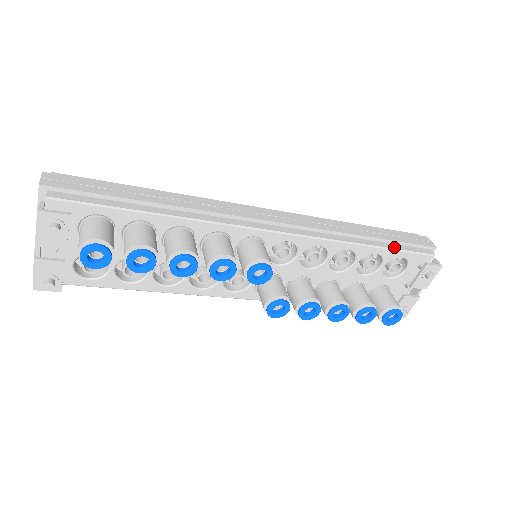
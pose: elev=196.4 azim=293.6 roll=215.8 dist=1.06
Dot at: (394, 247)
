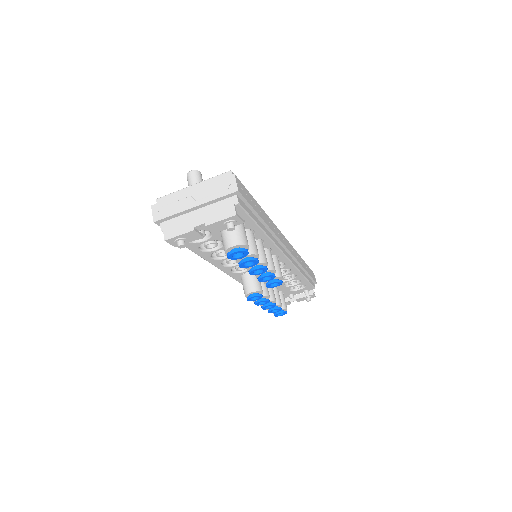
Dot at: occluded
